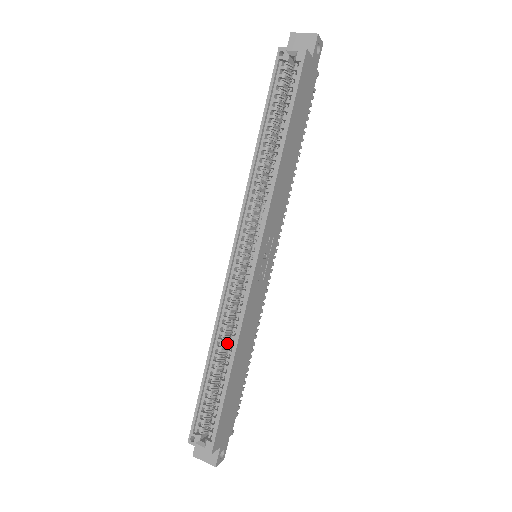
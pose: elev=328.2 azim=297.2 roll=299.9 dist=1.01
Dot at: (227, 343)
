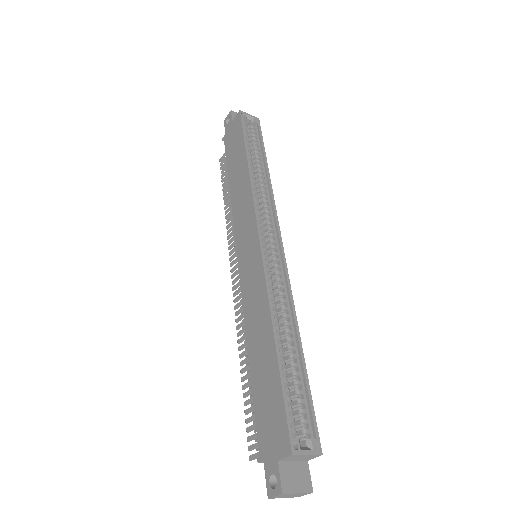
Dot at: occluded
